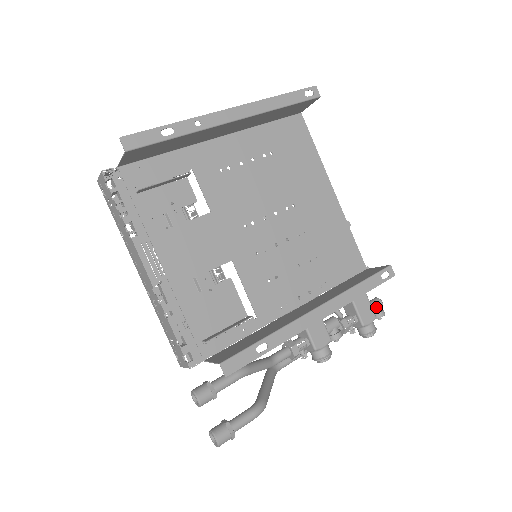
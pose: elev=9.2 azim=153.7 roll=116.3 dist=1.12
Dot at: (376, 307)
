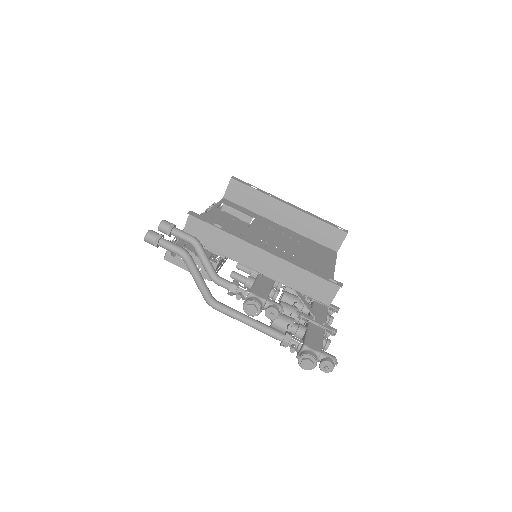
Dot at: (327, 355)
